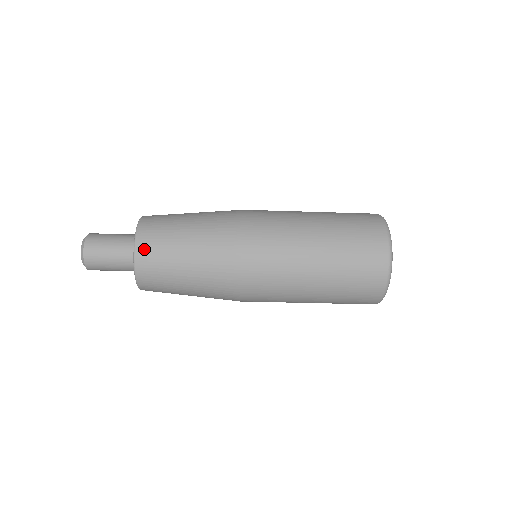
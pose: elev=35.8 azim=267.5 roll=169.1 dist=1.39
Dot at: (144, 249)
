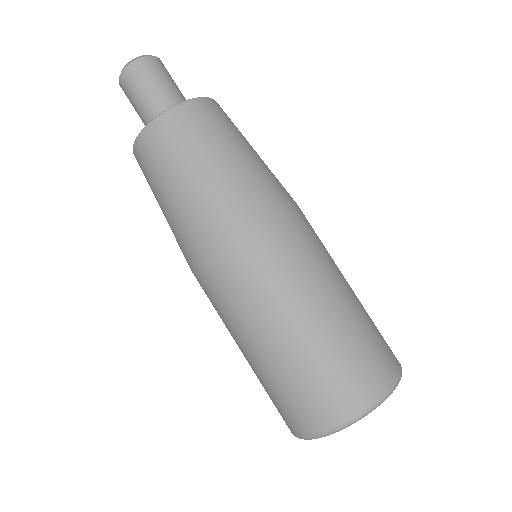
Dot at: occluded
